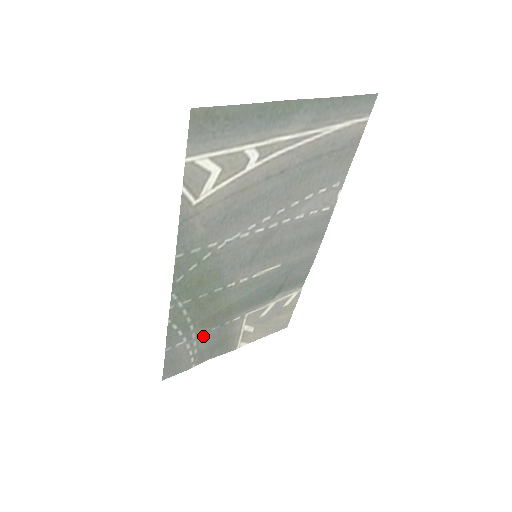
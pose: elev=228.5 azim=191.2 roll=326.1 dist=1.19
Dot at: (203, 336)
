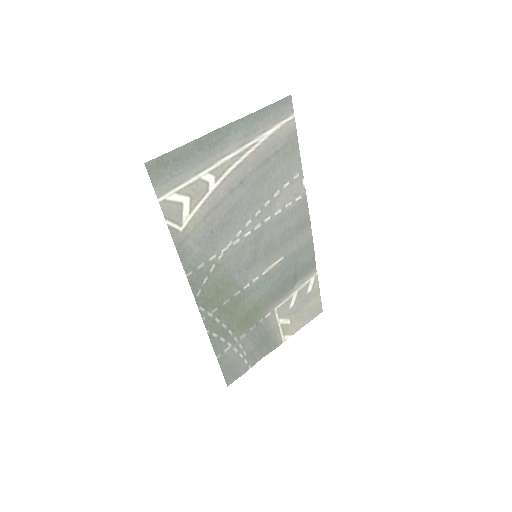
Dot at: (245, 338)
